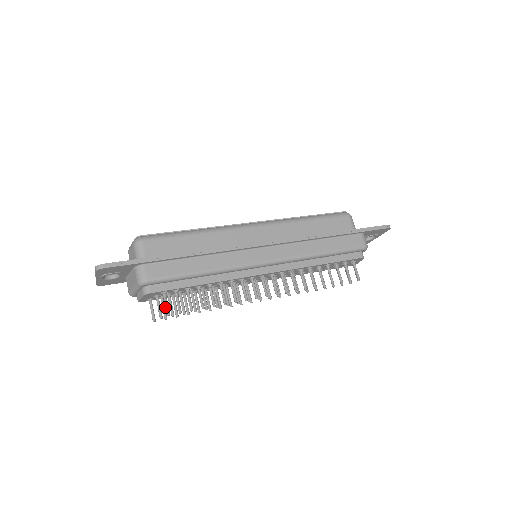
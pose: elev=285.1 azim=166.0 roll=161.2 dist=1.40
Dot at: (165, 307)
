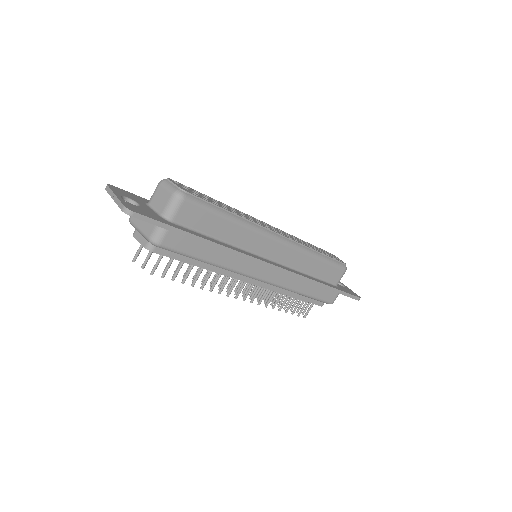
Dot at: (154, 266)
